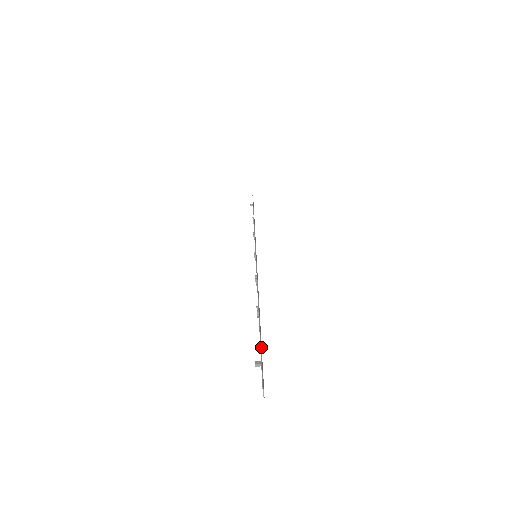
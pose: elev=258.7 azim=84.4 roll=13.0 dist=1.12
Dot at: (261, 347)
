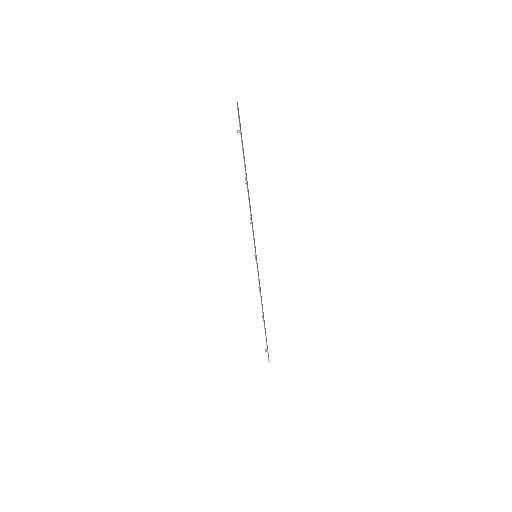
Dot at: occluded
